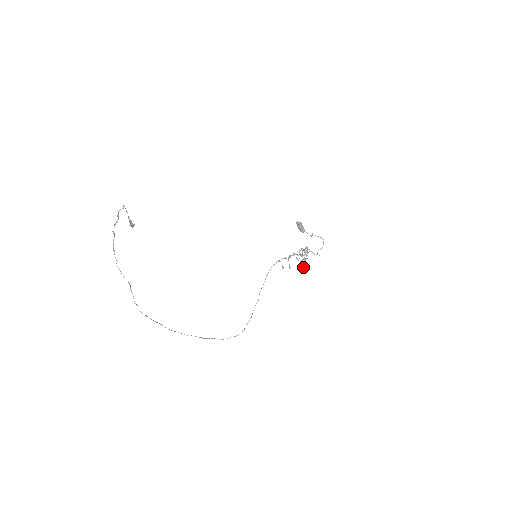
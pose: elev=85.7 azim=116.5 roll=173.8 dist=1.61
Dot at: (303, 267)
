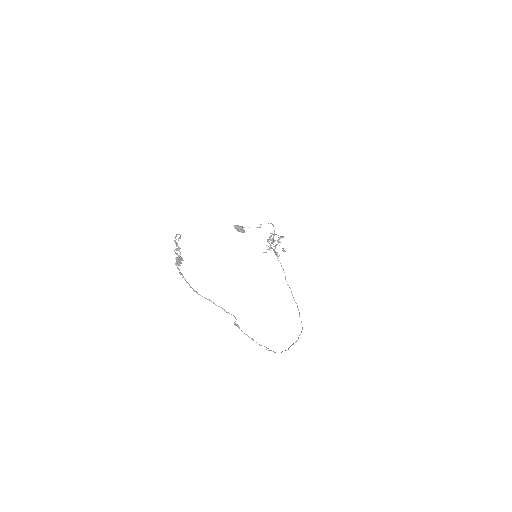
Dot at: occluded
